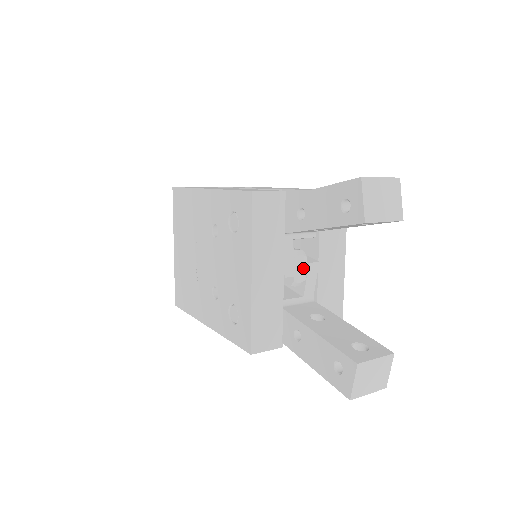
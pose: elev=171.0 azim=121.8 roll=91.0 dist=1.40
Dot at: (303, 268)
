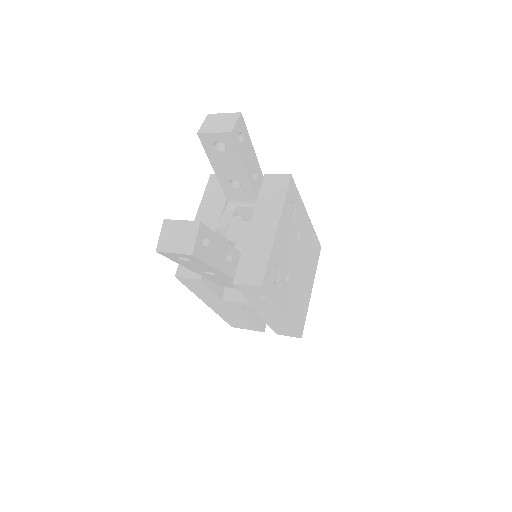
Dot at: (237, 226)
